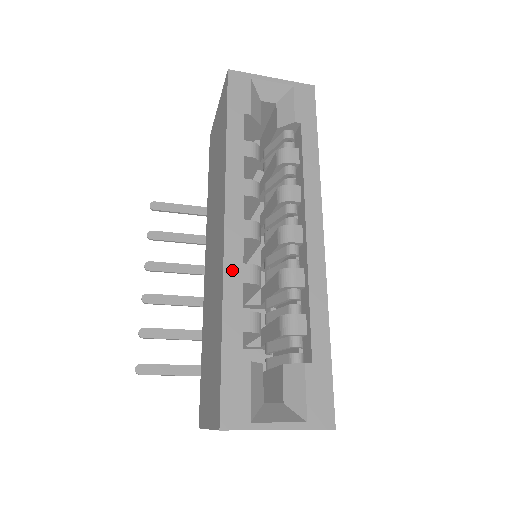
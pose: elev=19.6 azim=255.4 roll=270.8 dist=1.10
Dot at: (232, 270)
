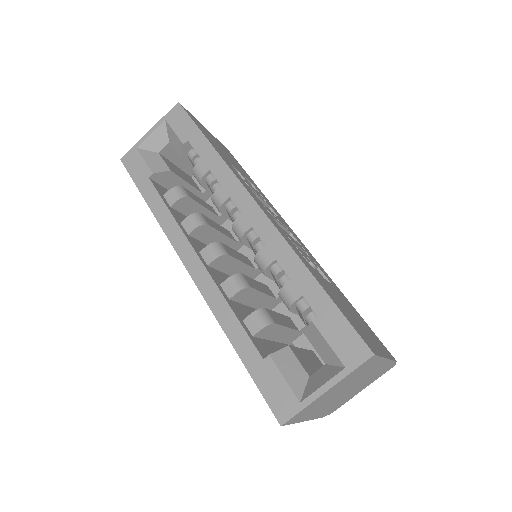
Dot at: (212, 298)
